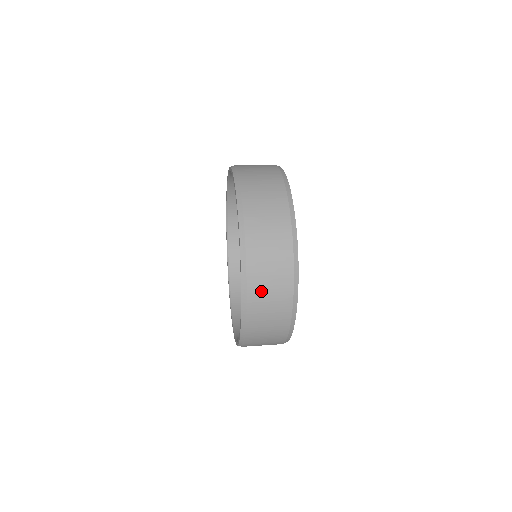
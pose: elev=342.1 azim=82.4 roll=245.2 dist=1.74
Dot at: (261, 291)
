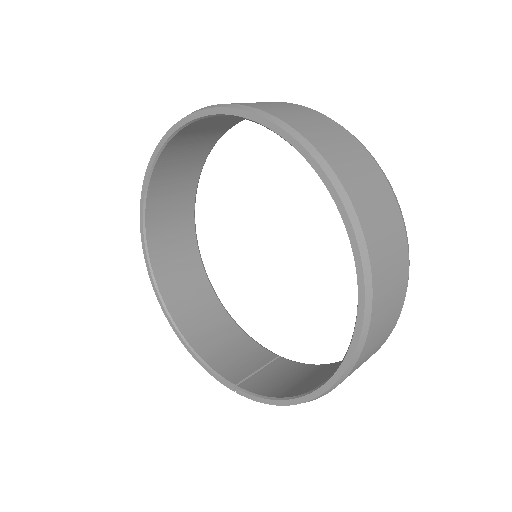
Dot at: (363, 360)
